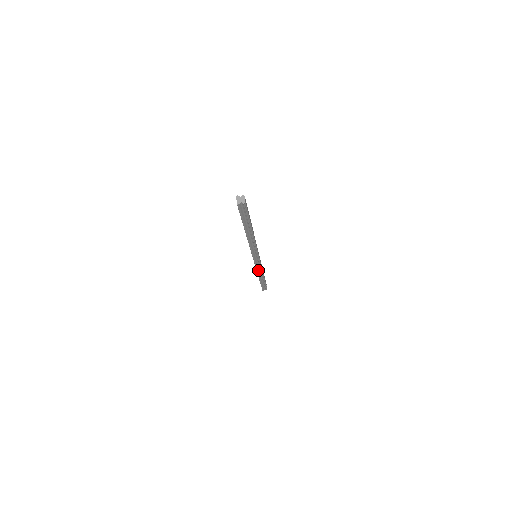
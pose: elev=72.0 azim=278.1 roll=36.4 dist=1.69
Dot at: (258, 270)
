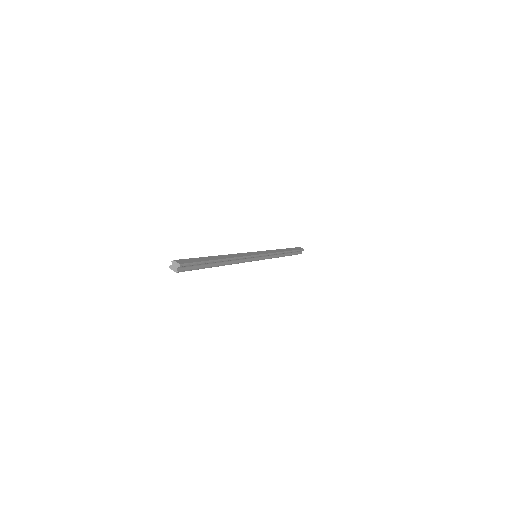
Dot at: (274, 256)
